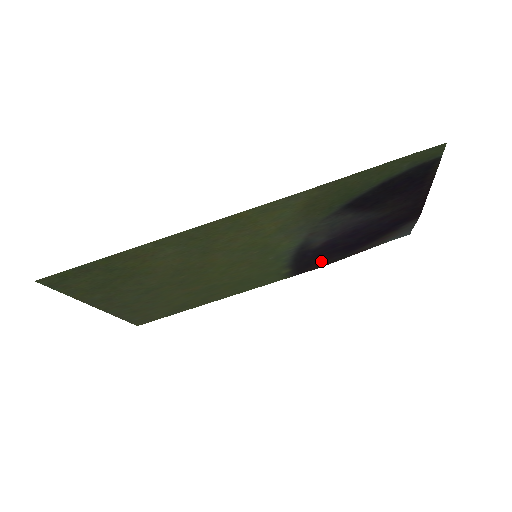
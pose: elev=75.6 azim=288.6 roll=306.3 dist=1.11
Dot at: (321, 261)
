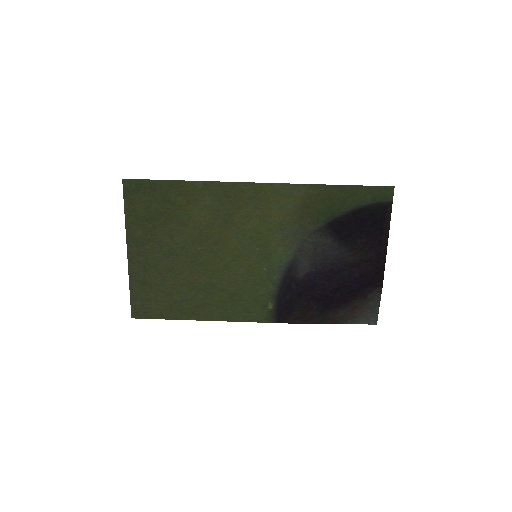
Dot at: (300, 310)
